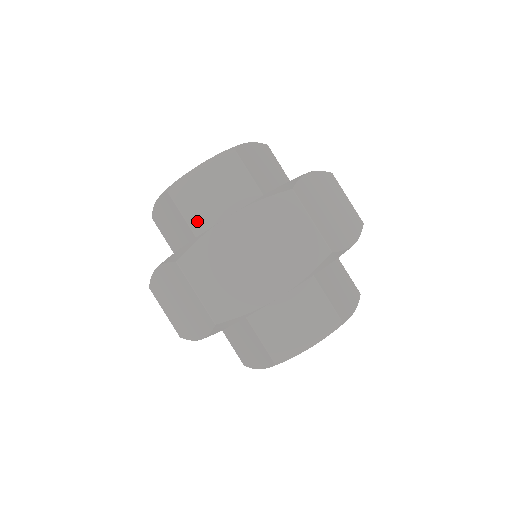
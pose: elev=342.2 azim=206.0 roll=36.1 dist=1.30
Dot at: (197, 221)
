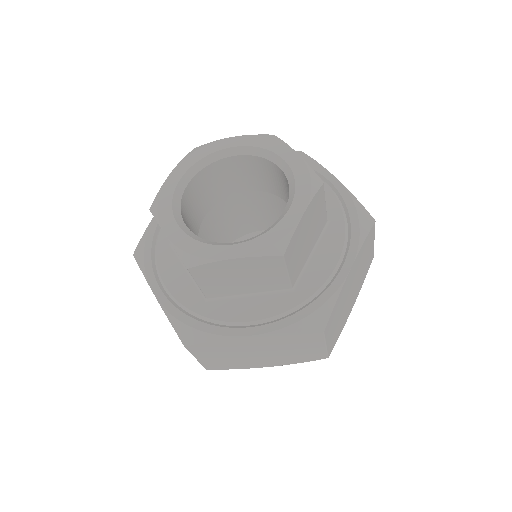
Dot at: (212, 290)
